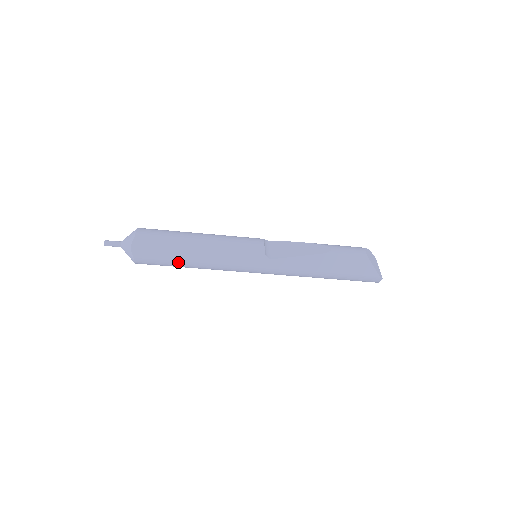
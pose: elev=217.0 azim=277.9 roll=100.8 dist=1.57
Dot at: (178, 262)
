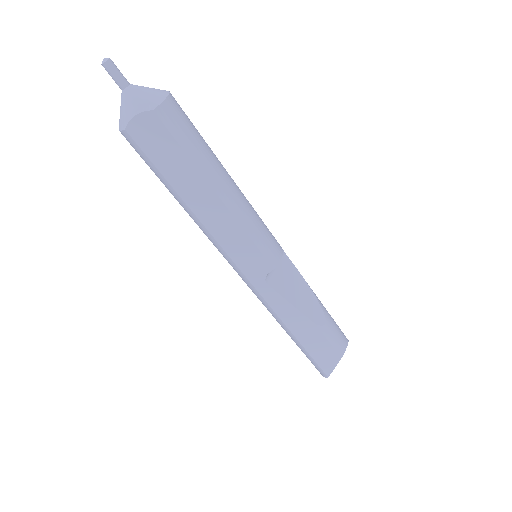
Dot at: (172, 189)
